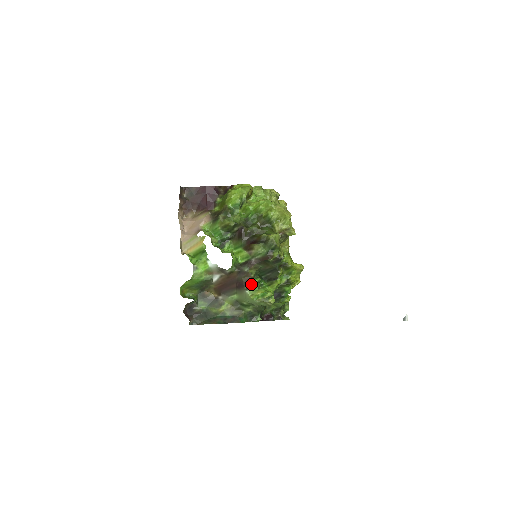
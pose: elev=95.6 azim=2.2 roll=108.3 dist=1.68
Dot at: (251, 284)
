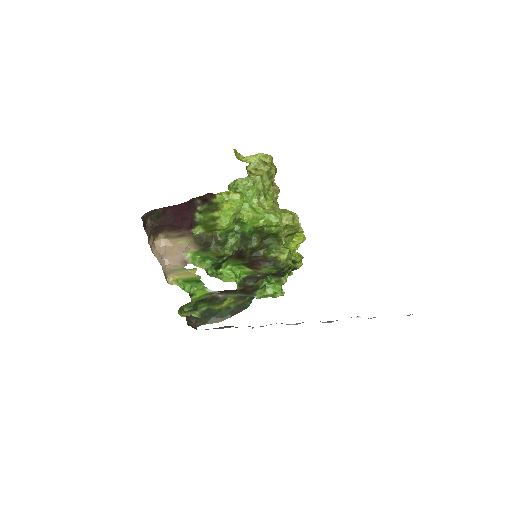
Dot at: (258, 289)
